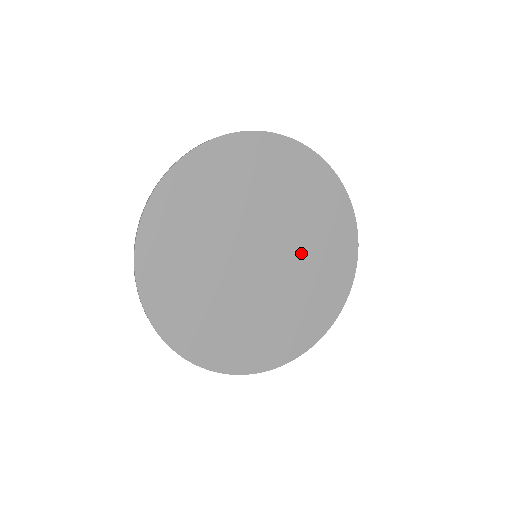
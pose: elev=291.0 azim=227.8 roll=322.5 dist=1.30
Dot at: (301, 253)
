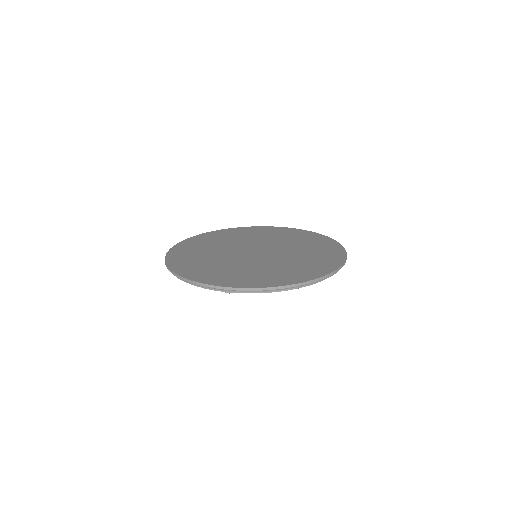
Dot at: (283, 260)
